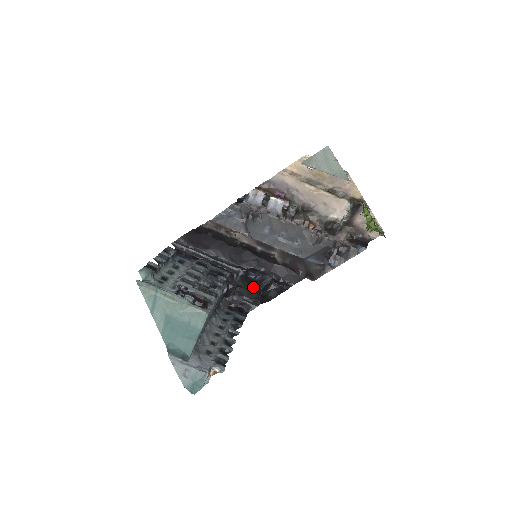
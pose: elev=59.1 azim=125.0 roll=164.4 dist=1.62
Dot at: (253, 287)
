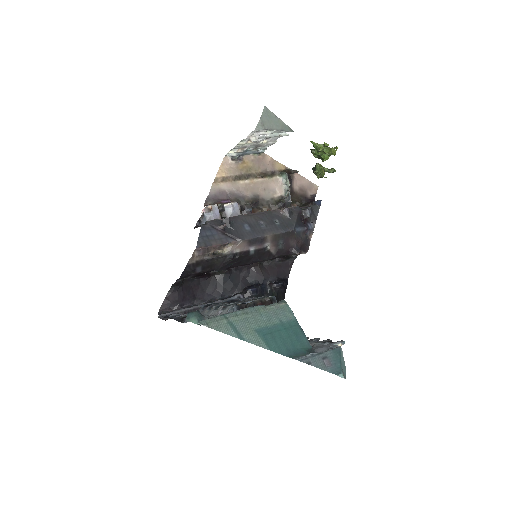
Dot at: occluded
